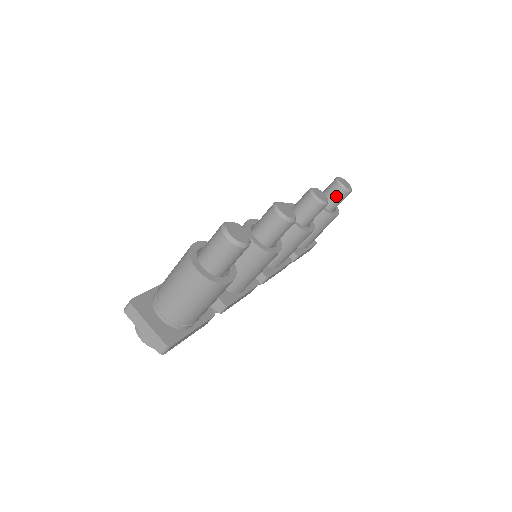
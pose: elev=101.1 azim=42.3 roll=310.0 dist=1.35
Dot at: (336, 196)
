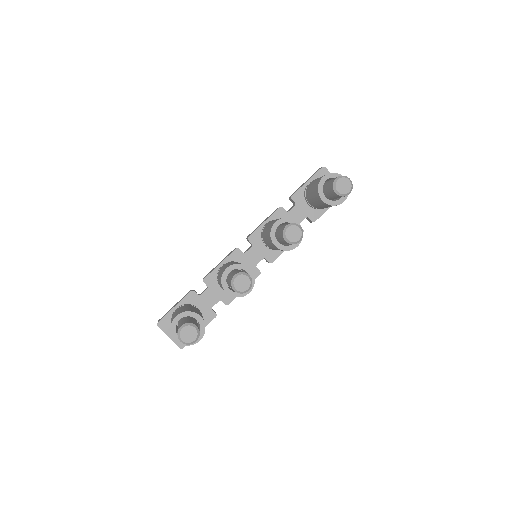
Dot at: (335, 196)
